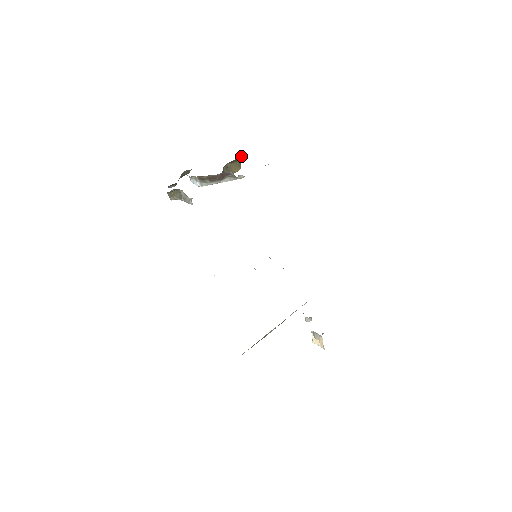
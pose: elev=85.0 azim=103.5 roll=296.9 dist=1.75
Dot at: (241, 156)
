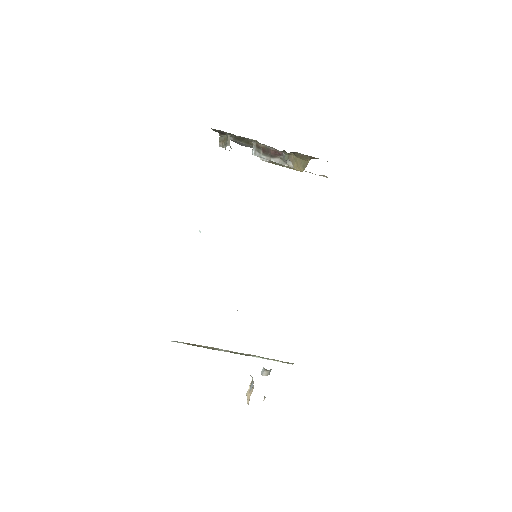
Dot at: (310, 157)
